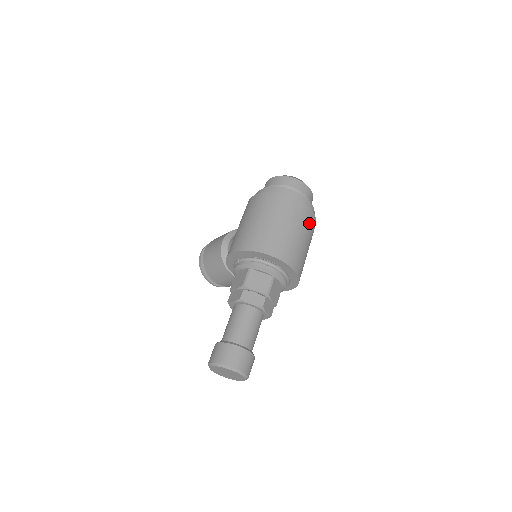
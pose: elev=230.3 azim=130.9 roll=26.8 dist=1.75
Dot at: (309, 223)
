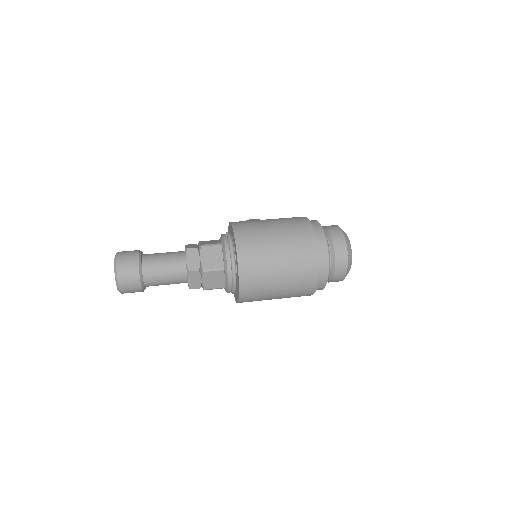
Dot at: (303, 279)
